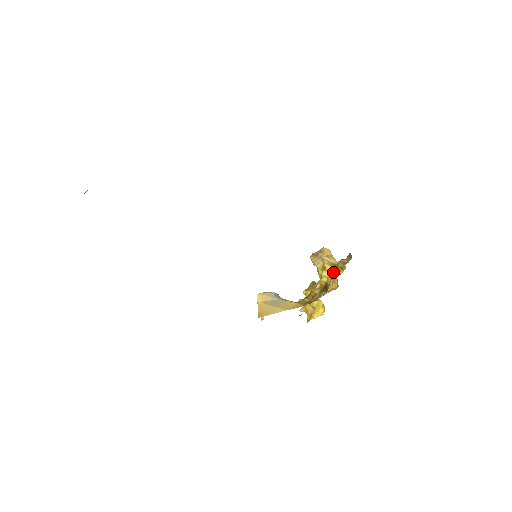
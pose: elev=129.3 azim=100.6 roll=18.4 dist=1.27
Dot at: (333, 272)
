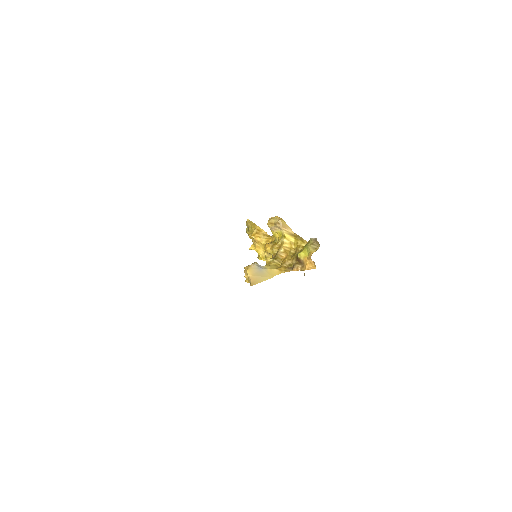
Dot at: (293, 241)
